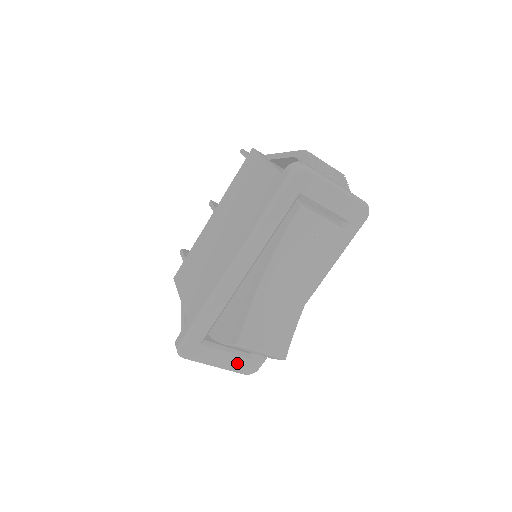
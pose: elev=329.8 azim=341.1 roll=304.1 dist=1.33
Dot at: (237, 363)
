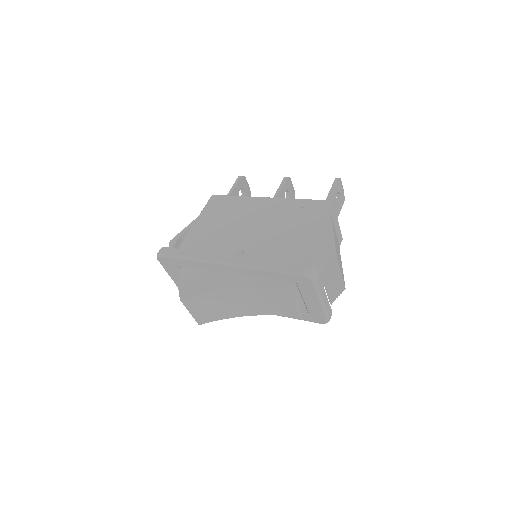
Dot at: occluded
